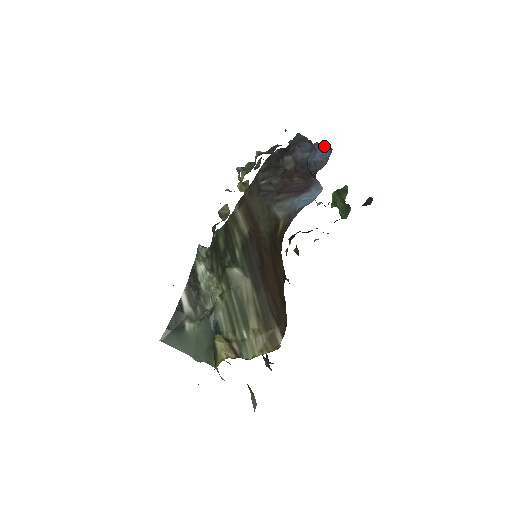
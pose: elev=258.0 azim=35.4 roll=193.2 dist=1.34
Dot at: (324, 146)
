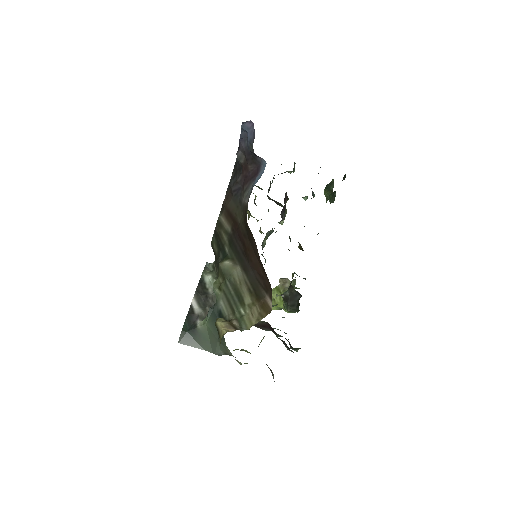
Dot at: (248, 124)
